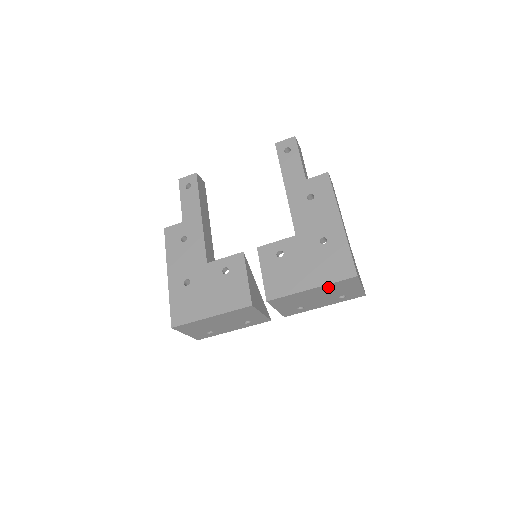
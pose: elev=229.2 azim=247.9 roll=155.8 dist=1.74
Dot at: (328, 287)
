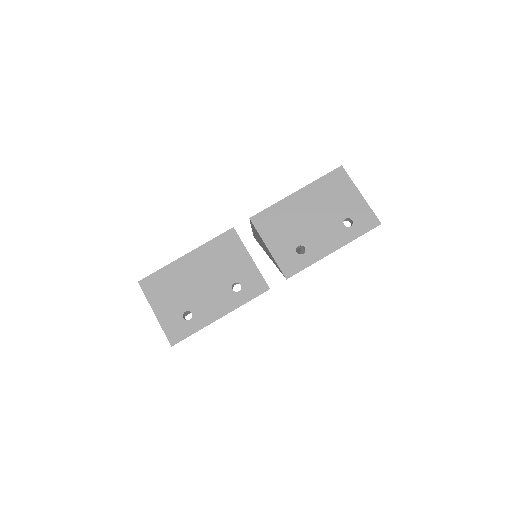
Dot at: (316, 190)
